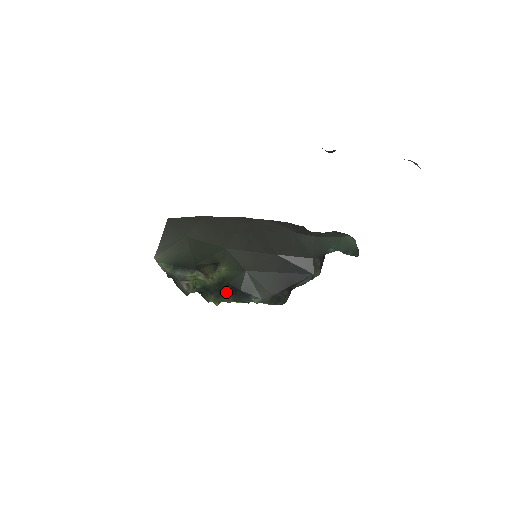
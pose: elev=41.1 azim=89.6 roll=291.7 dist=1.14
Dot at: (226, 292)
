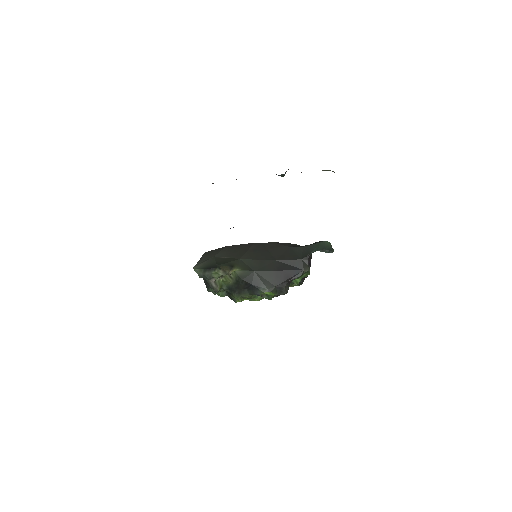
Dot at: (243, 288)
